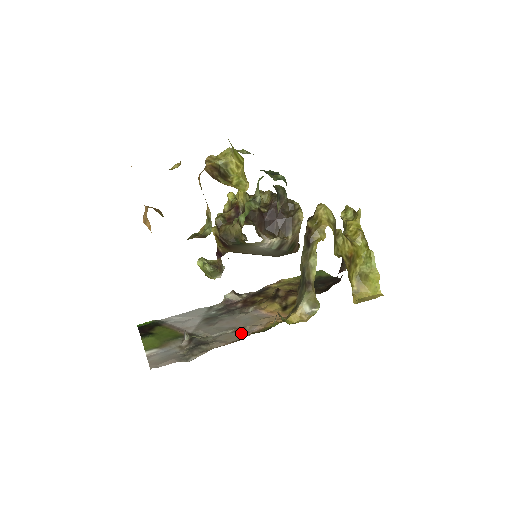
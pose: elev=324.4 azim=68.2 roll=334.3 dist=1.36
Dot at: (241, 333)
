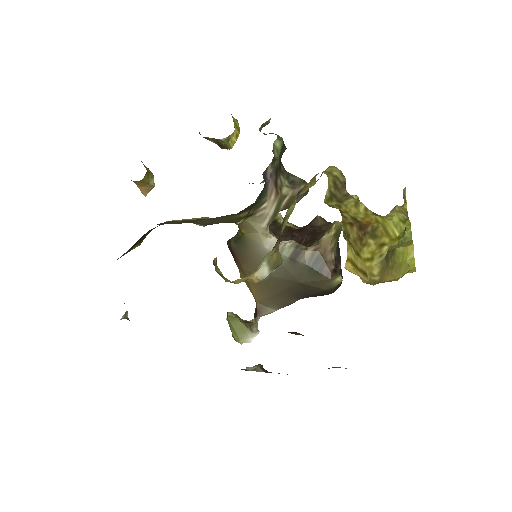
Dot at: occluded
